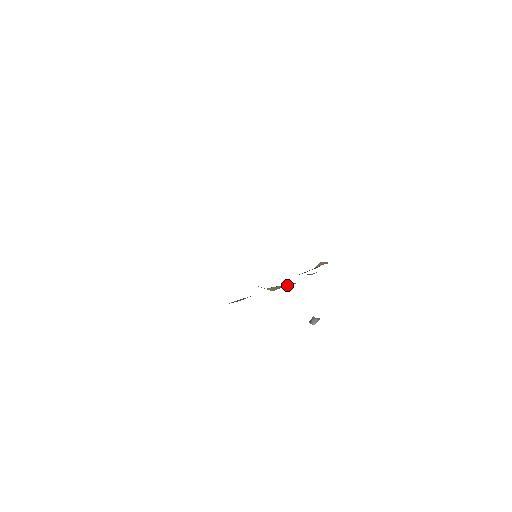
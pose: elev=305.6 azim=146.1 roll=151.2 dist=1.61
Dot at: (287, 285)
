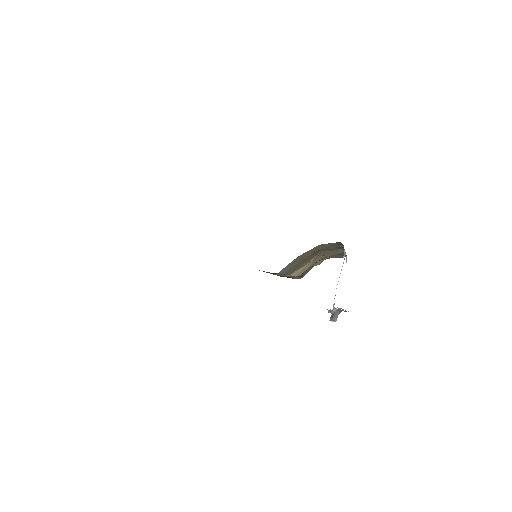
Dot at: (316, 261)
